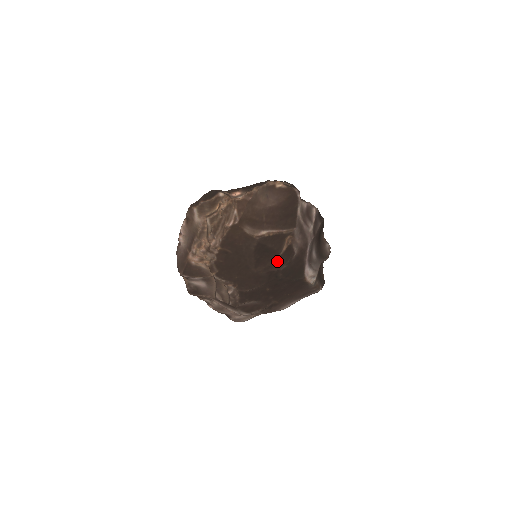
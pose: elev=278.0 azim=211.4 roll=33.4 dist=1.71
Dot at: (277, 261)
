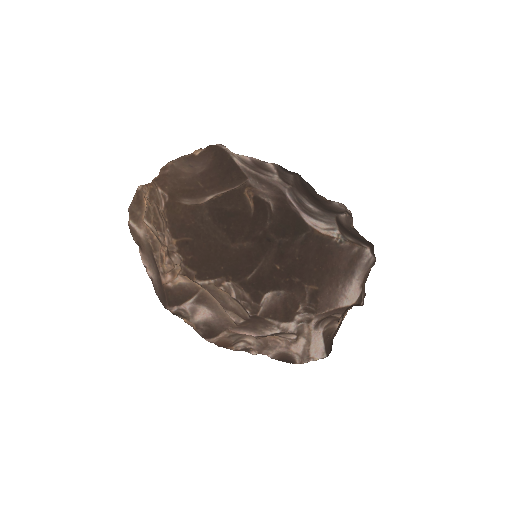
Dot at: (254, 222)
